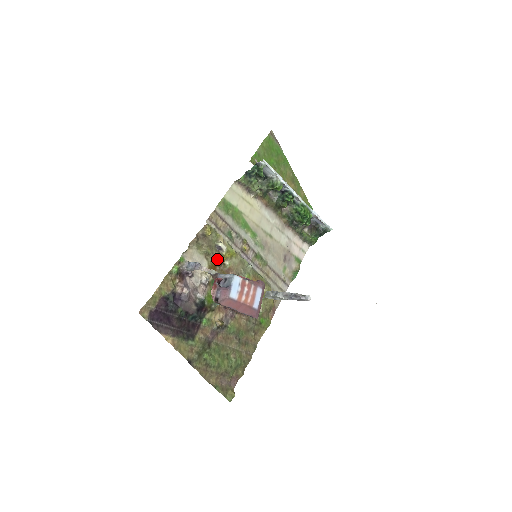
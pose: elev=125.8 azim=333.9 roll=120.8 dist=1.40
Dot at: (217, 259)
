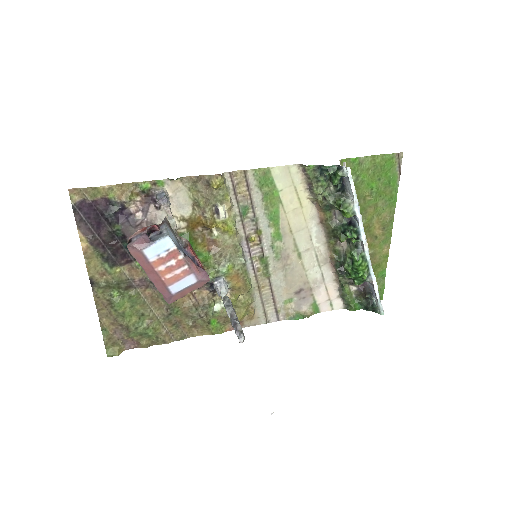
Dot at: (205, 219)
